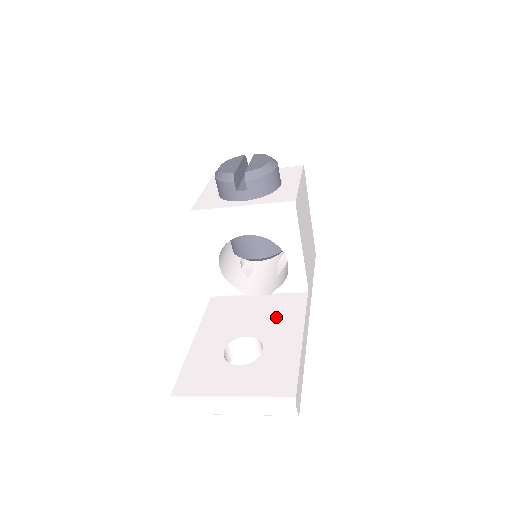
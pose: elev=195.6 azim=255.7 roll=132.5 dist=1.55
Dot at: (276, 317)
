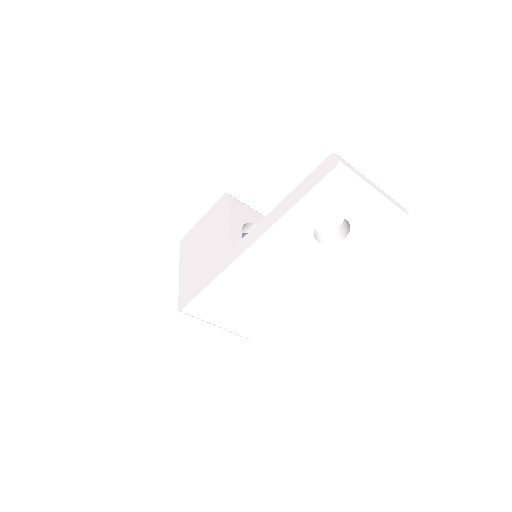
Dot at: occluded
